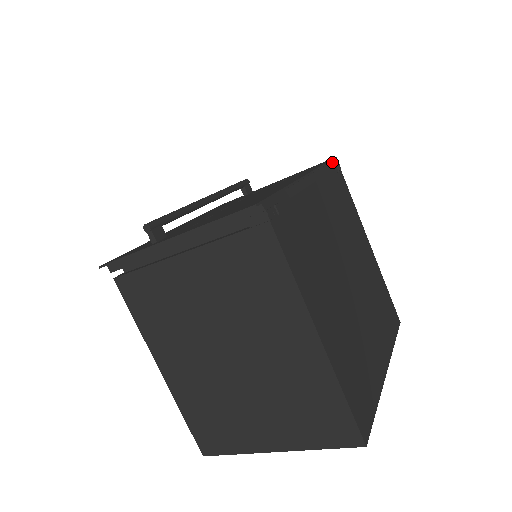
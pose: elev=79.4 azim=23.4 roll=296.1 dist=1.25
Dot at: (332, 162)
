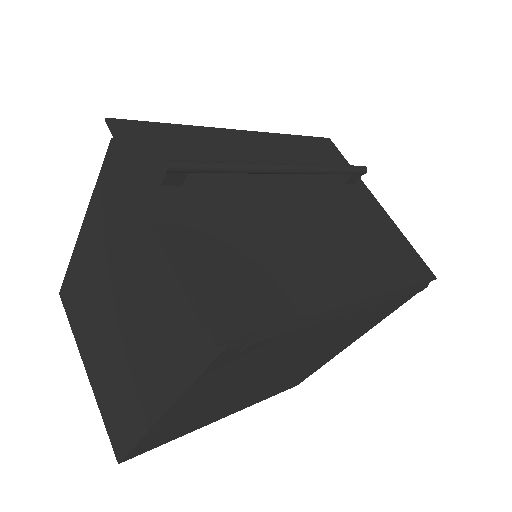
Dot at: (420, 285)
